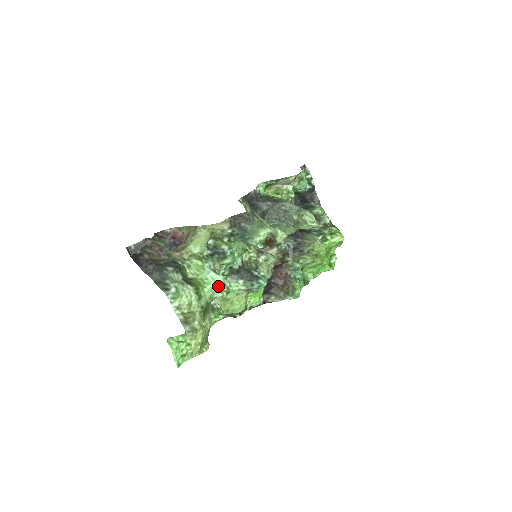
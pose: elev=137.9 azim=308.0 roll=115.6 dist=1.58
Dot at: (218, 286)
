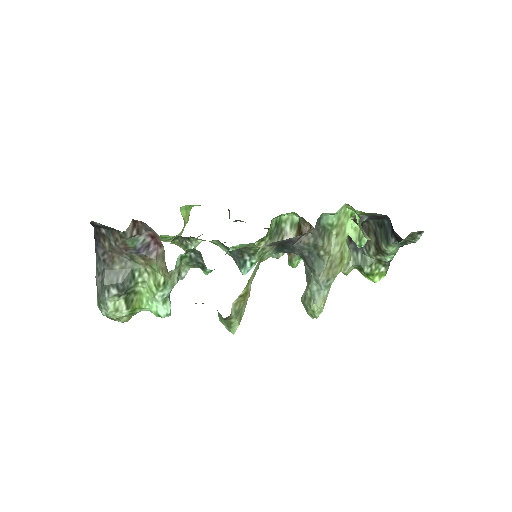
Dot at: (156, 315)
